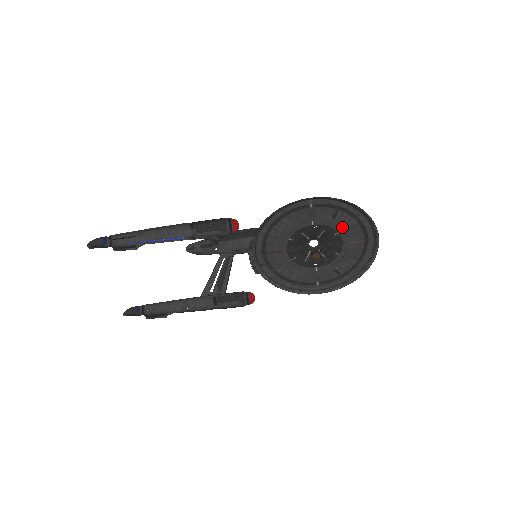
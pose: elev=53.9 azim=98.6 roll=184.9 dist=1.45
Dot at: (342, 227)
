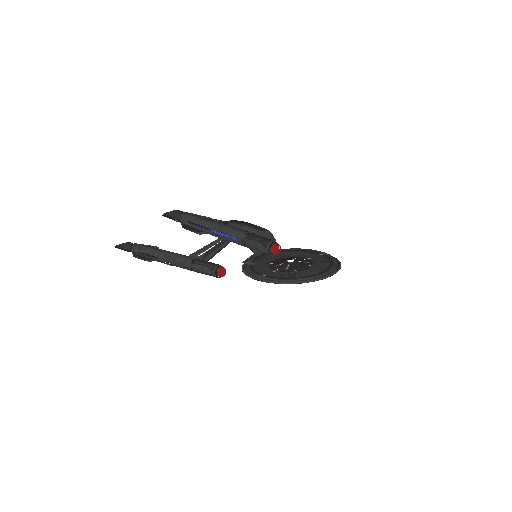
Dot at: (318, 266)
